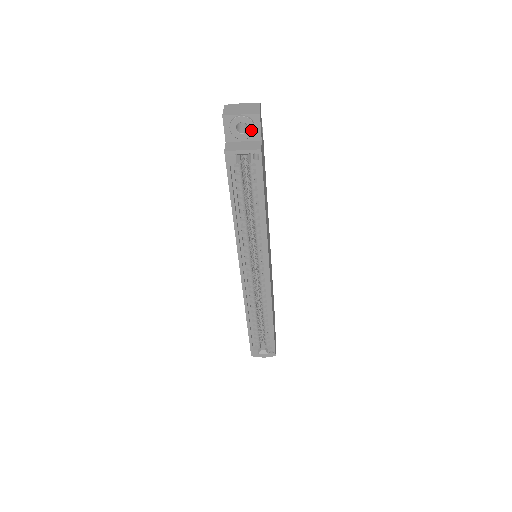
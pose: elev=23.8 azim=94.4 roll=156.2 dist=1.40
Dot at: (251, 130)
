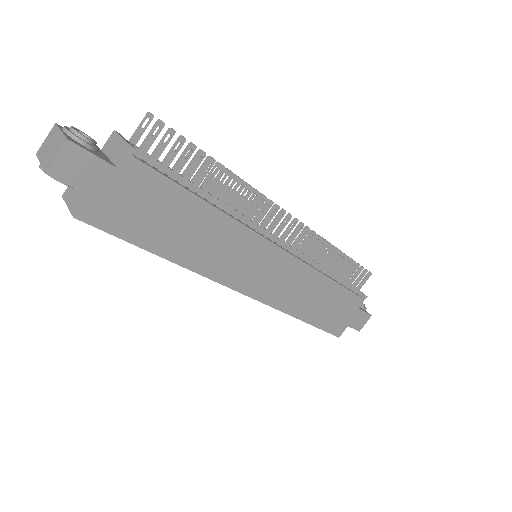
Dot at: (64, 183)
